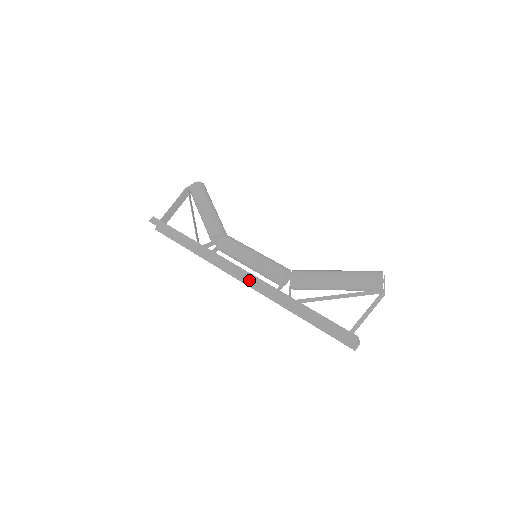
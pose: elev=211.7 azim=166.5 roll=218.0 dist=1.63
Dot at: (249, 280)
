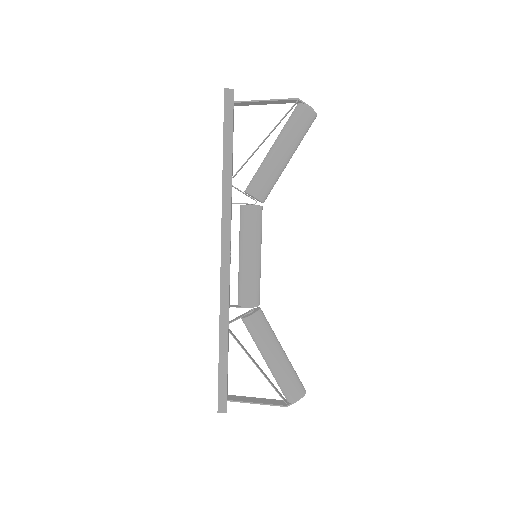
Dot at: (222, 275)
